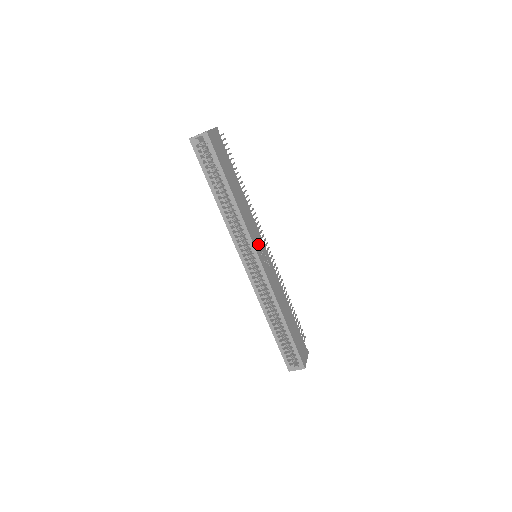
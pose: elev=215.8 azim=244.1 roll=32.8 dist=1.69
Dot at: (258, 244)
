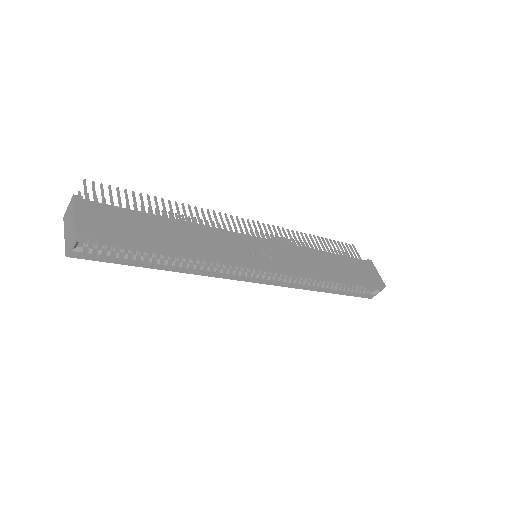
Dot at: (250, 251)
